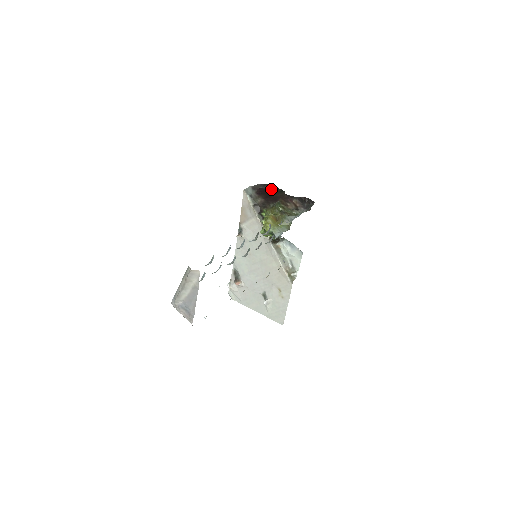
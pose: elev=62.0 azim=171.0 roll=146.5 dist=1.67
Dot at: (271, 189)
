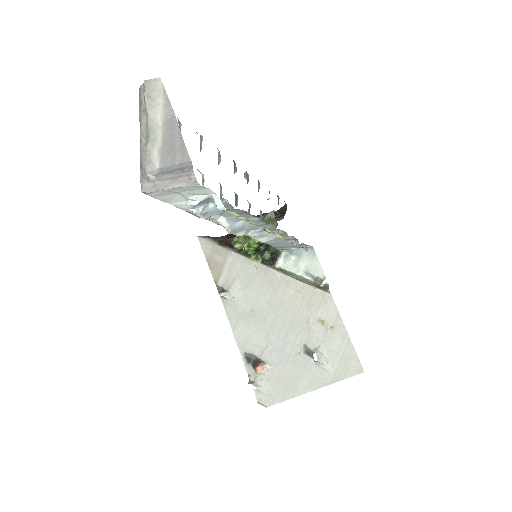
Dot at: occluded
